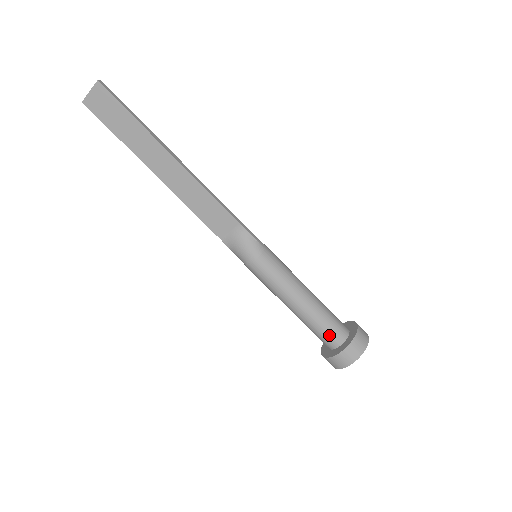
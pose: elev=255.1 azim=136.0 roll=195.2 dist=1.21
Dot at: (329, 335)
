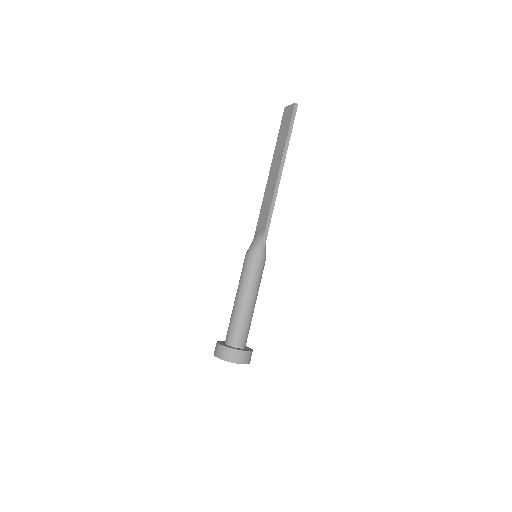
Dot at: (229, 332)
